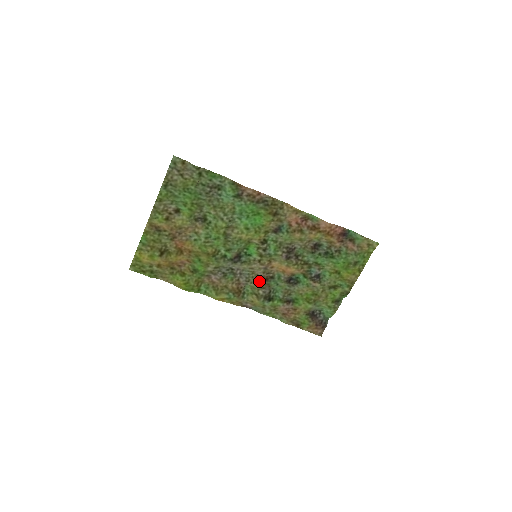
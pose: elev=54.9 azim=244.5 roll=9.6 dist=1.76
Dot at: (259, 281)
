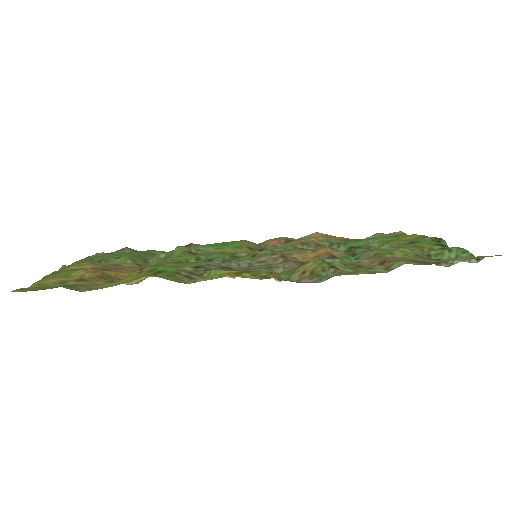
Dot at: (288, 264)
